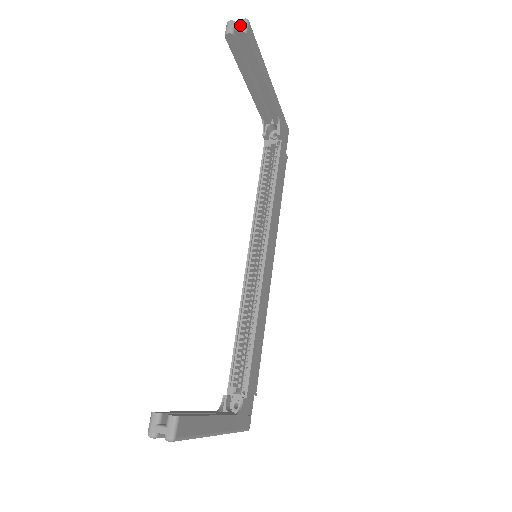
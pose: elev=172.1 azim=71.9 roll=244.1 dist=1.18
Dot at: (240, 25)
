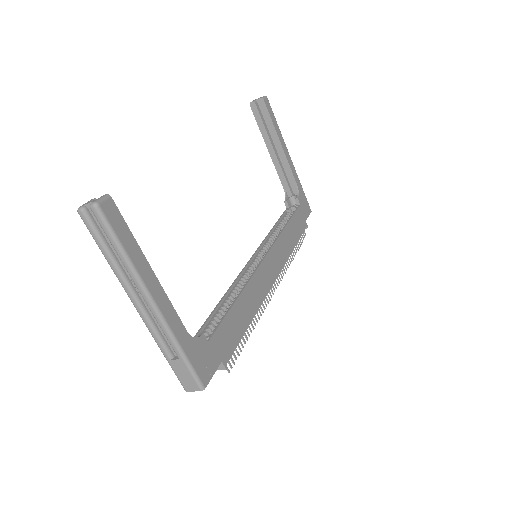
Dot at: (260, 98)
